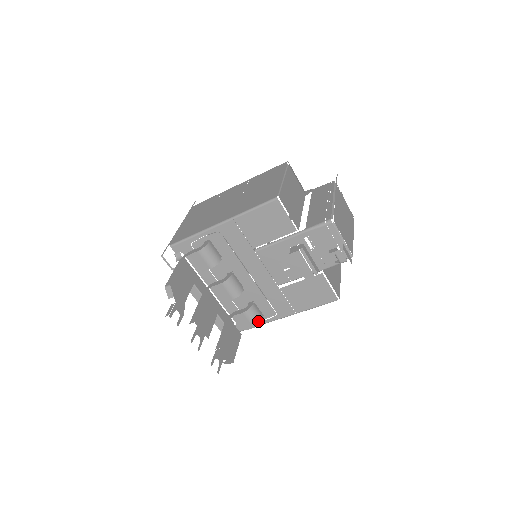
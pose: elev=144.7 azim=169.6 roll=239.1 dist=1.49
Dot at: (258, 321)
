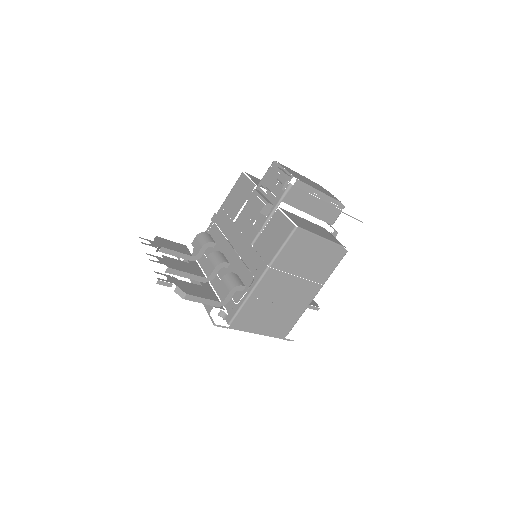
Dot at: (234, 284)
